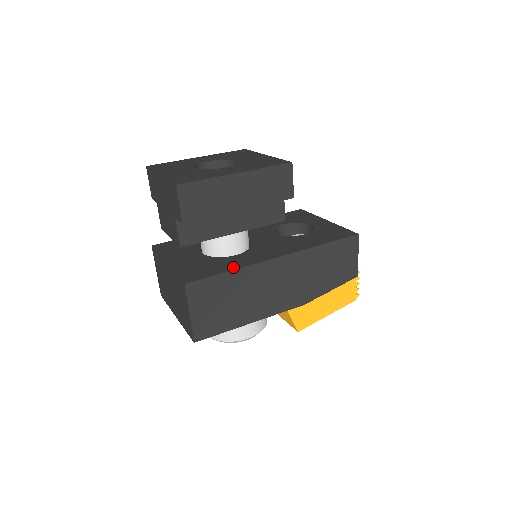
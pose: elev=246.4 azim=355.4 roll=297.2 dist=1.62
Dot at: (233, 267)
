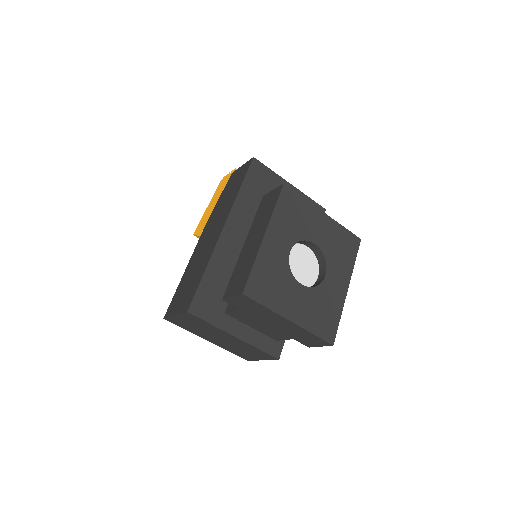
Dot at: occluded
